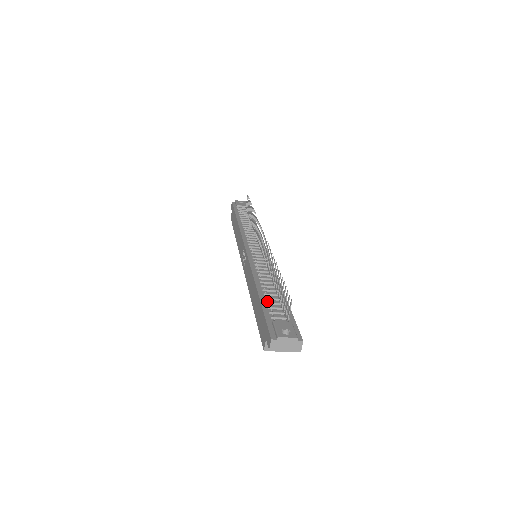
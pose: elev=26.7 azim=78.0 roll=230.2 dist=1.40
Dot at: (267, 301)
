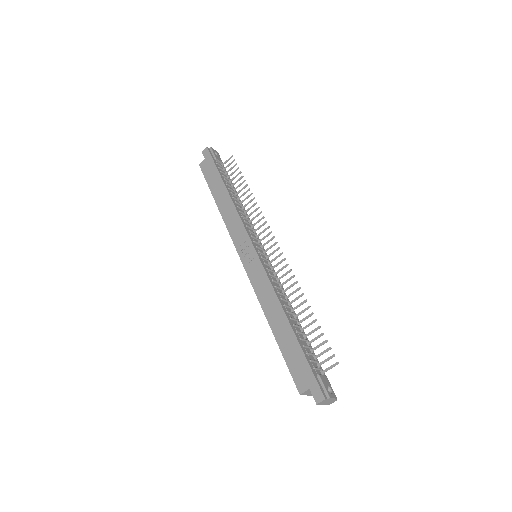
Dot at: (302, 342)
